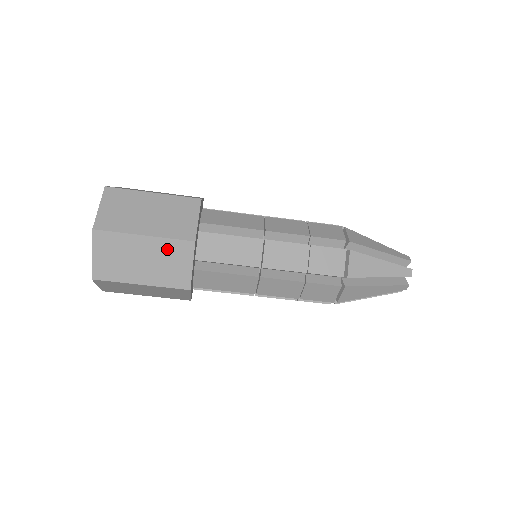
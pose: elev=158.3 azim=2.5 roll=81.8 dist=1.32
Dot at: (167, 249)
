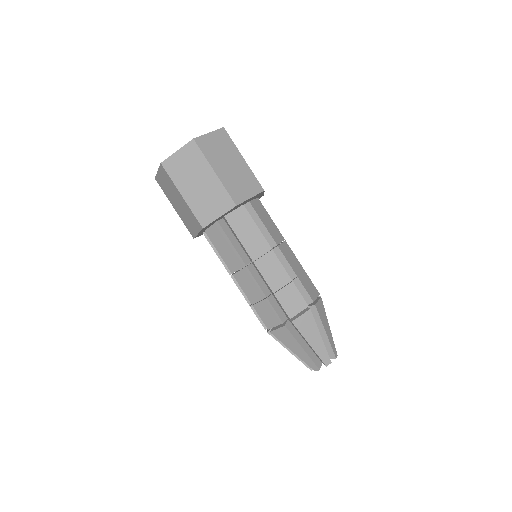
Dot at: (218, 193)
